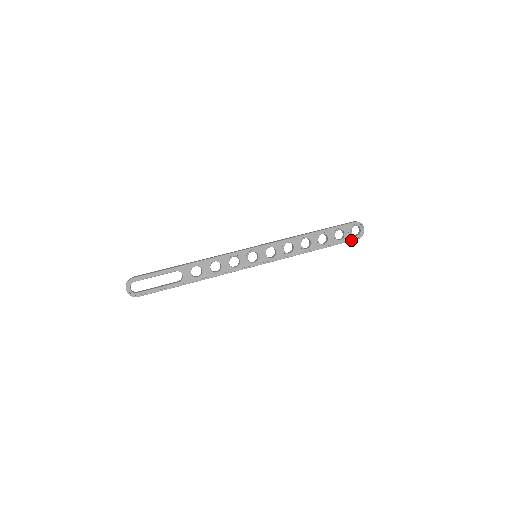
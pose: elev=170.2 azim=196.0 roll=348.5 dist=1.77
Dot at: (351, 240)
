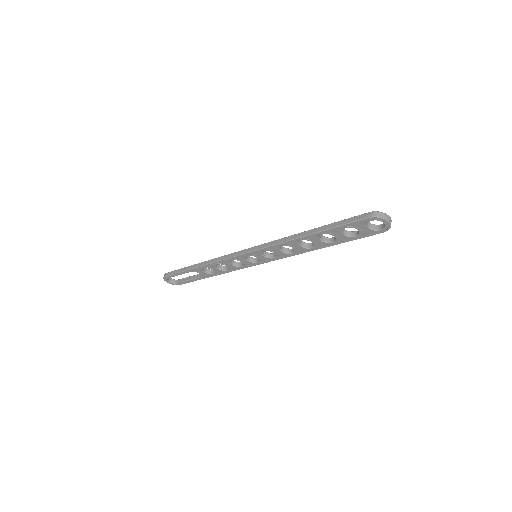
Dot at: (372, 235)
